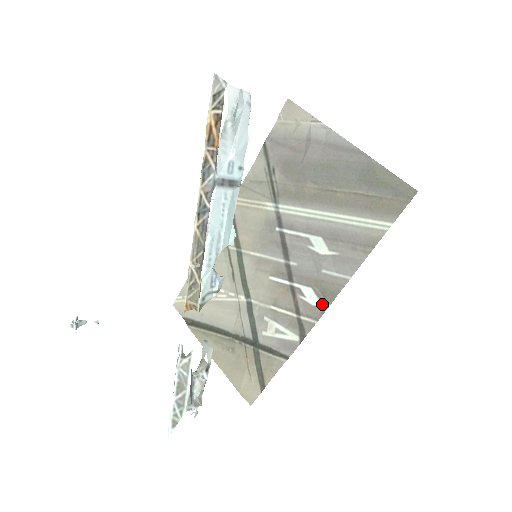
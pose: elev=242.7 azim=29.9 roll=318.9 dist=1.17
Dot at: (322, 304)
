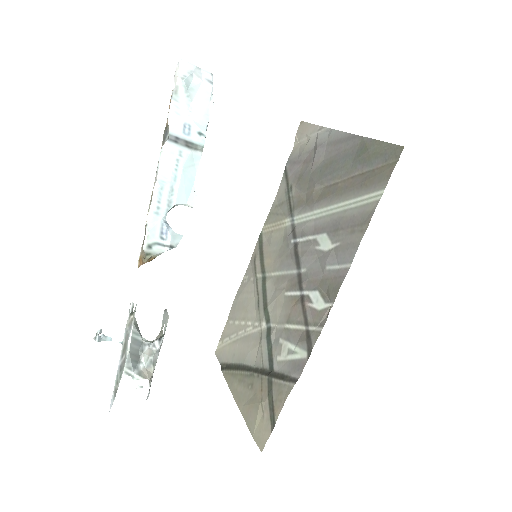
Dot at: (327, 305)
